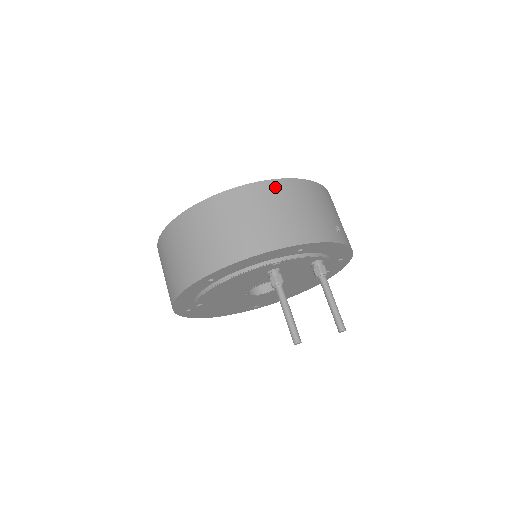
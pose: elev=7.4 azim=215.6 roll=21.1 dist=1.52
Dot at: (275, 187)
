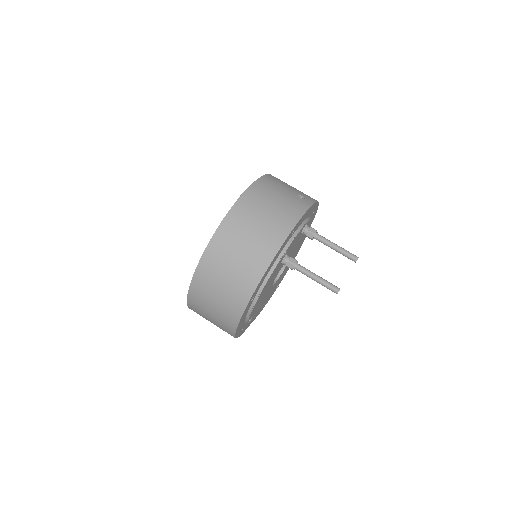
Dot at: (243, 205)
